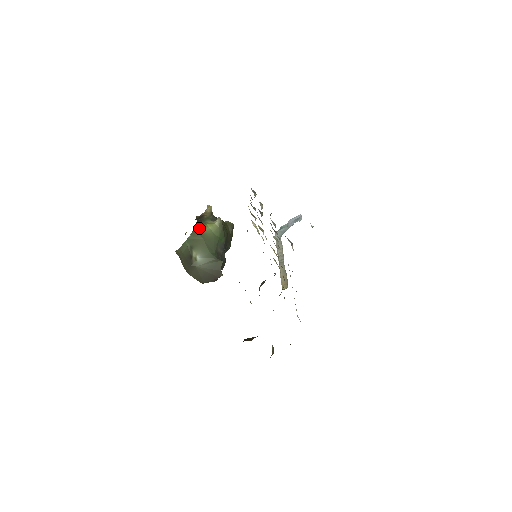
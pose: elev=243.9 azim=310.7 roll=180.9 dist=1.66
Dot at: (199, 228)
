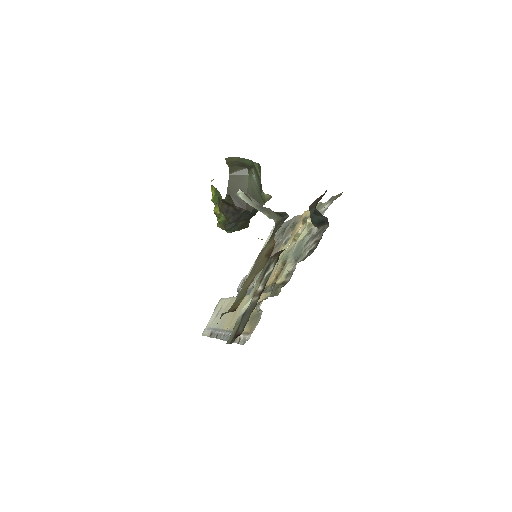
Dot at: occluded
